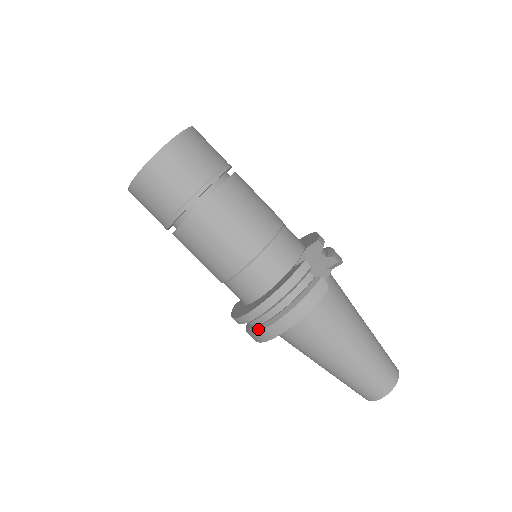
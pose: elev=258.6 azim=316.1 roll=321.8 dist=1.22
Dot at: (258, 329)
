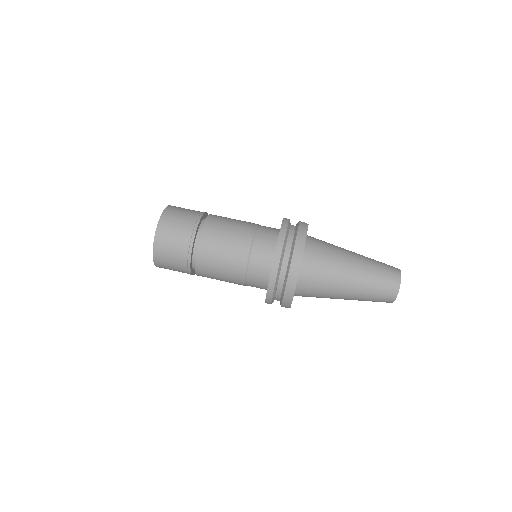
Dot at: (287, 272)
